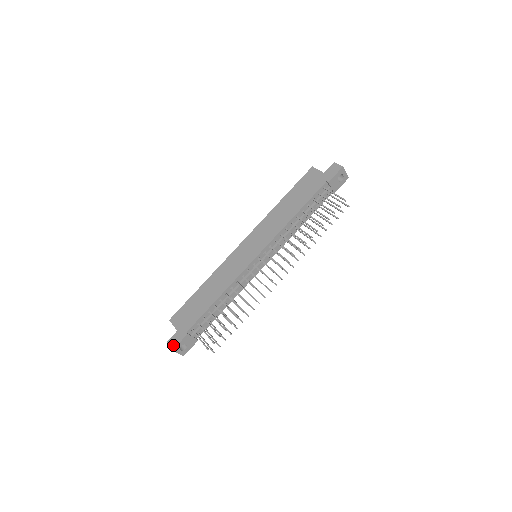
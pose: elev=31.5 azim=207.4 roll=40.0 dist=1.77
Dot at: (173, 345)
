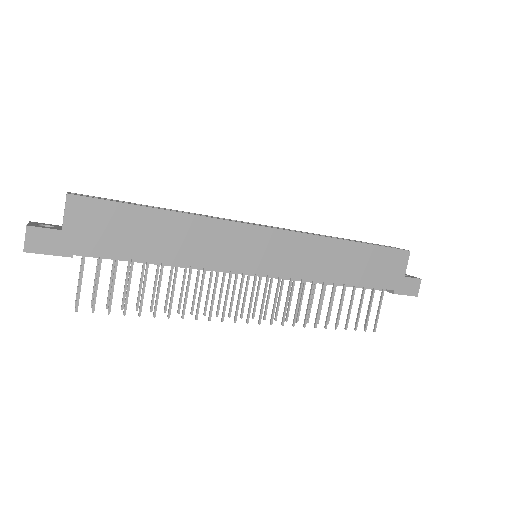
Dot at: (33, 246)
